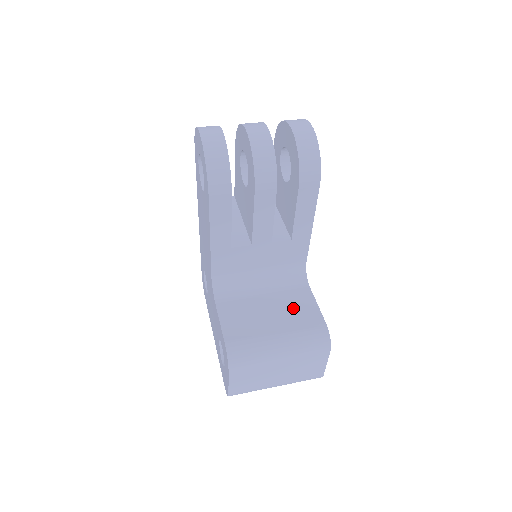
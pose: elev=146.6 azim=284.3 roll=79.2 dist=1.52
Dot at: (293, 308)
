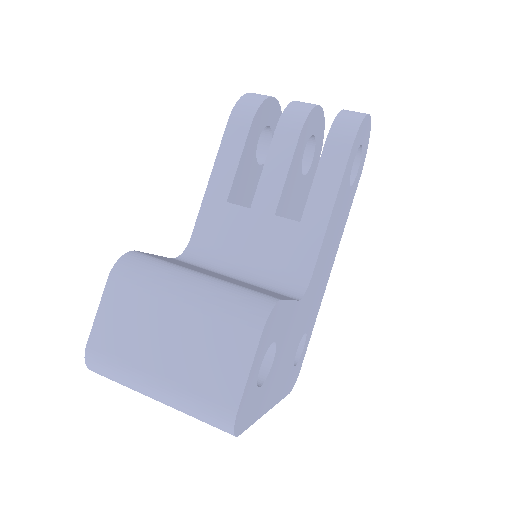
Dot at: (253, 287)
